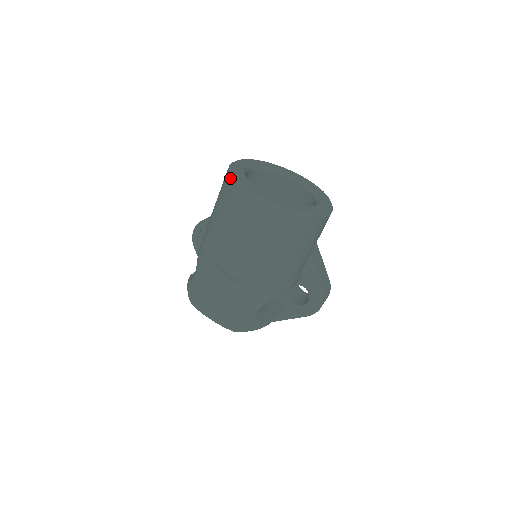
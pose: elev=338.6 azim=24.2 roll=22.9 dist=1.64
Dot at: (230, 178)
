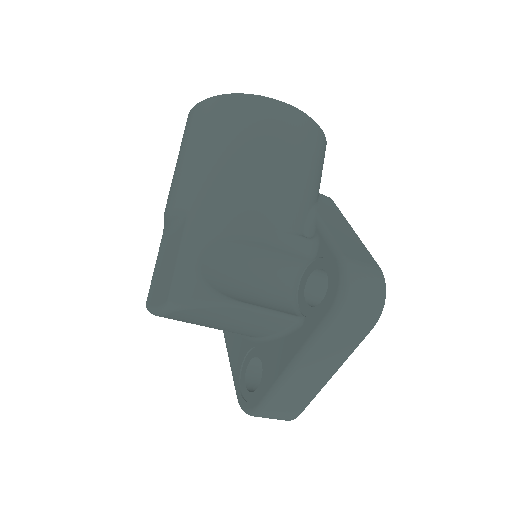
Dot at: occluded
